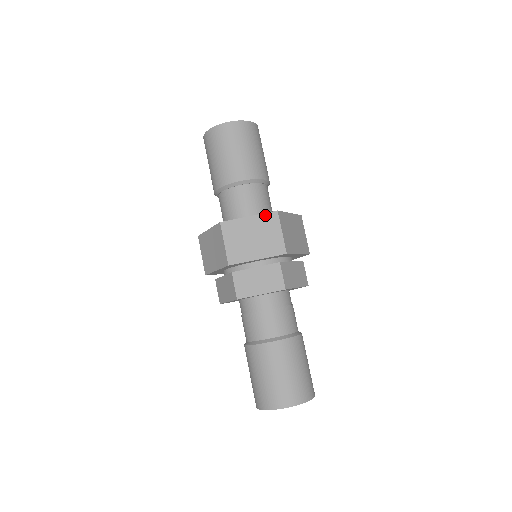
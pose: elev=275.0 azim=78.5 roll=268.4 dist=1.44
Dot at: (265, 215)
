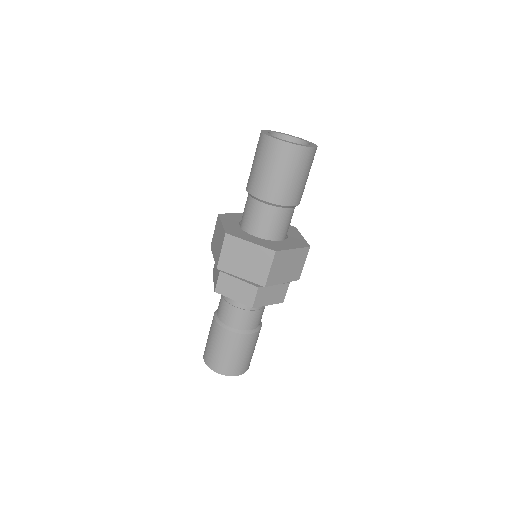
Dot at: (264, 249)
